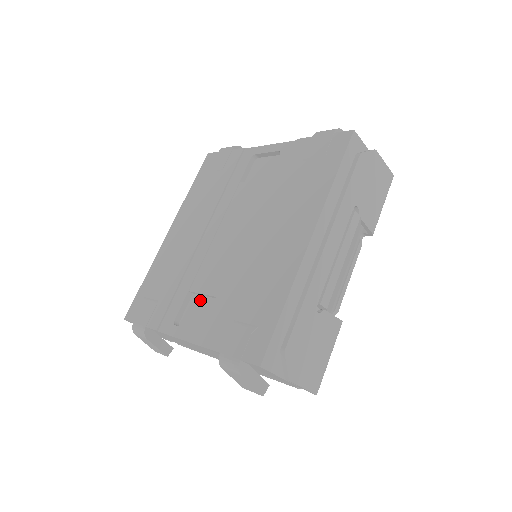
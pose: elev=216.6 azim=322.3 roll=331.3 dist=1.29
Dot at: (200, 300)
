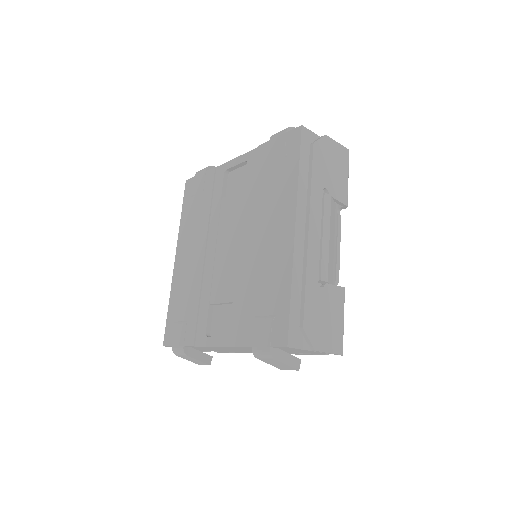
Dot at: (221, 309)
